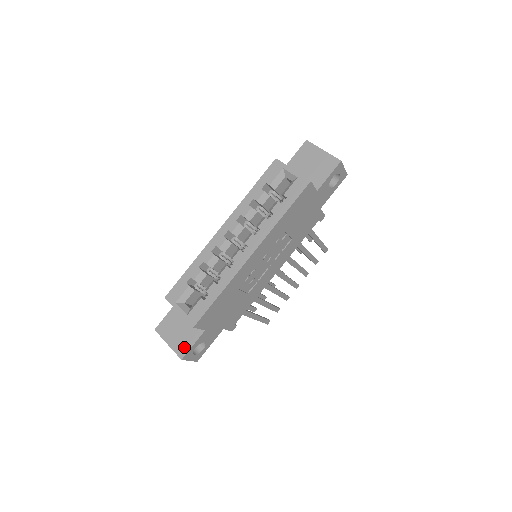
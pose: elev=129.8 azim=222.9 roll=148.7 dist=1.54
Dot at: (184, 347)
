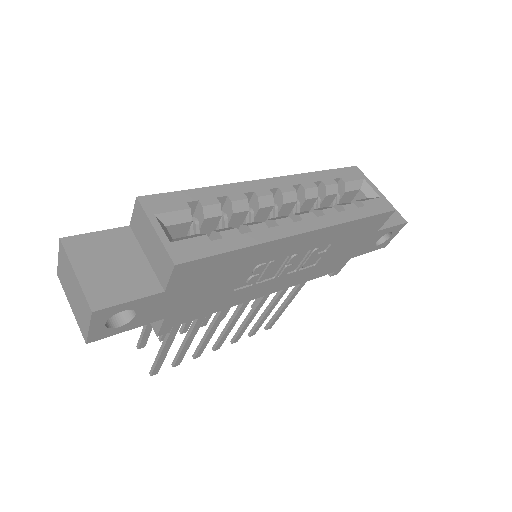
Dot at: (110, 295)
